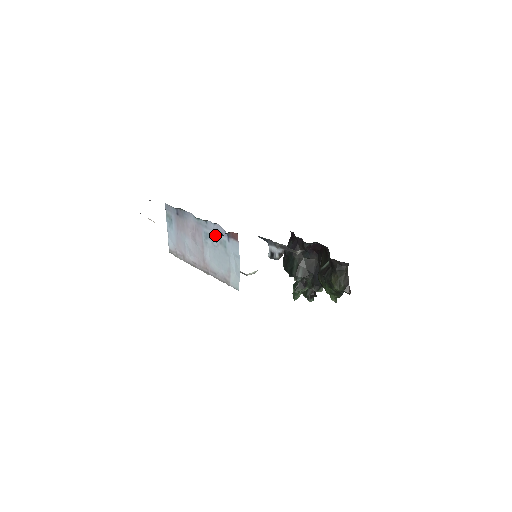
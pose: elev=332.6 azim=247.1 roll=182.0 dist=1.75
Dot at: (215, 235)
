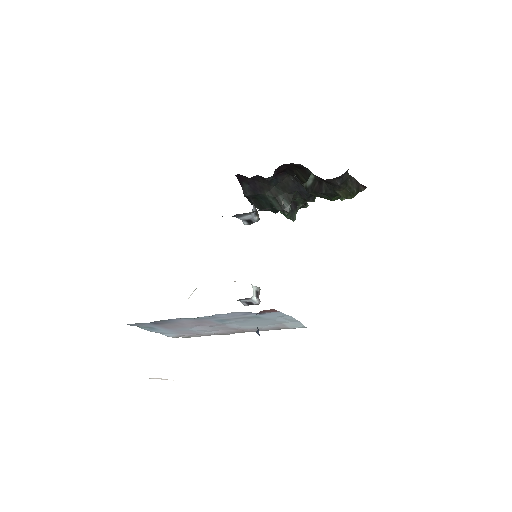
Dot at: (235, 318)
